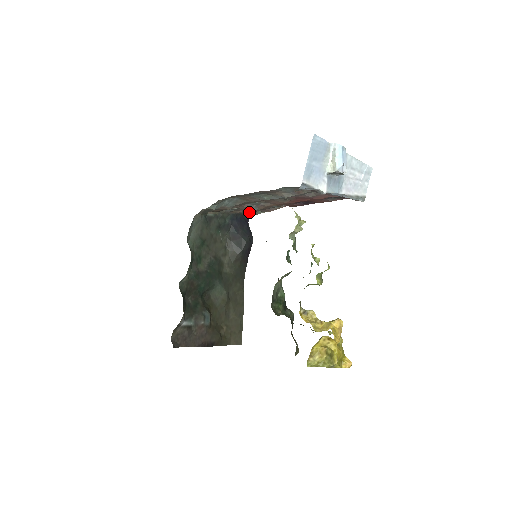
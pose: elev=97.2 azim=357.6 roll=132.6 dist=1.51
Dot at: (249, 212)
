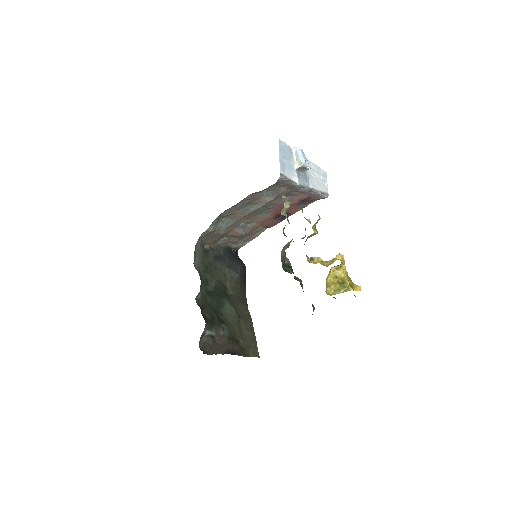
Dot at: (237, 245)
